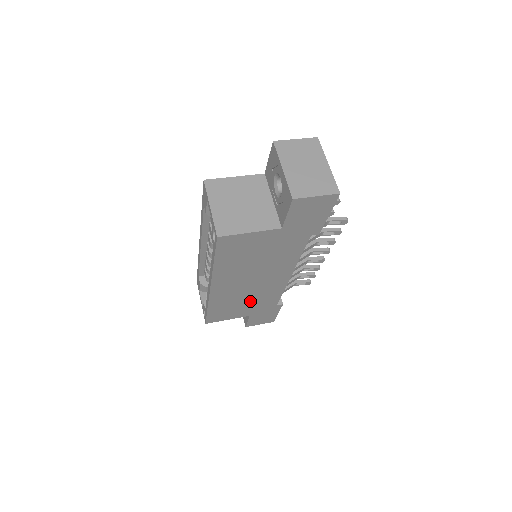
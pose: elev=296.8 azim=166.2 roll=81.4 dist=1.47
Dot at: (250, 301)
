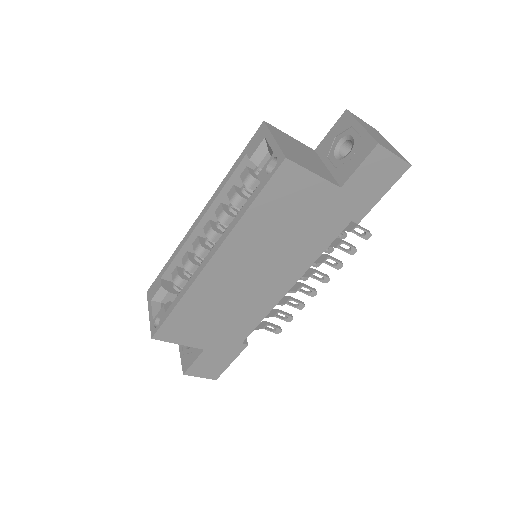
Dot at: (225, 316)
